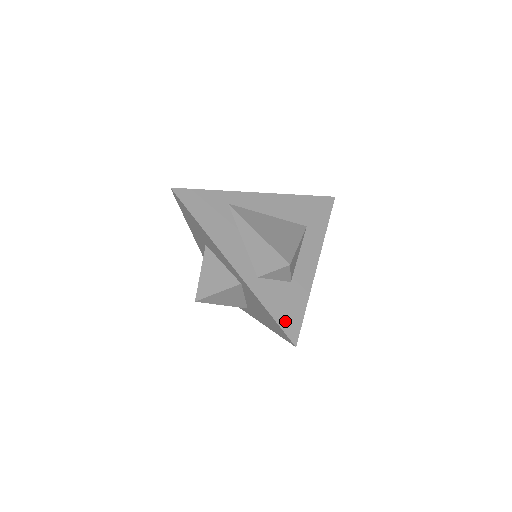
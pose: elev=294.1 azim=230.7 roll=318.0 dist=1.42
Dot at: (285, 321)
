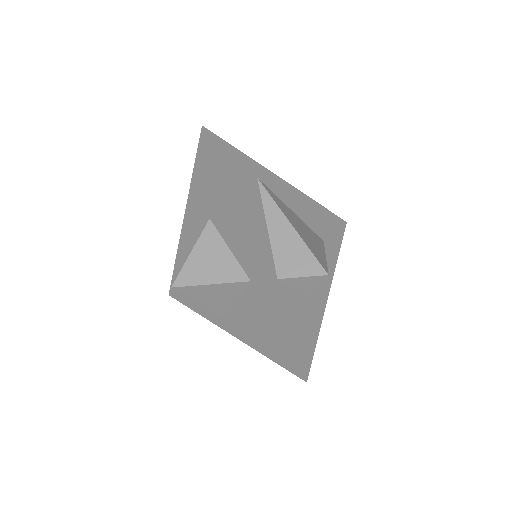
Dot at: (299, 345)
